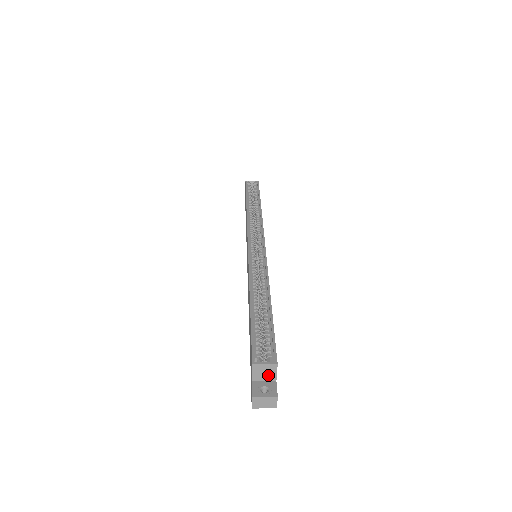
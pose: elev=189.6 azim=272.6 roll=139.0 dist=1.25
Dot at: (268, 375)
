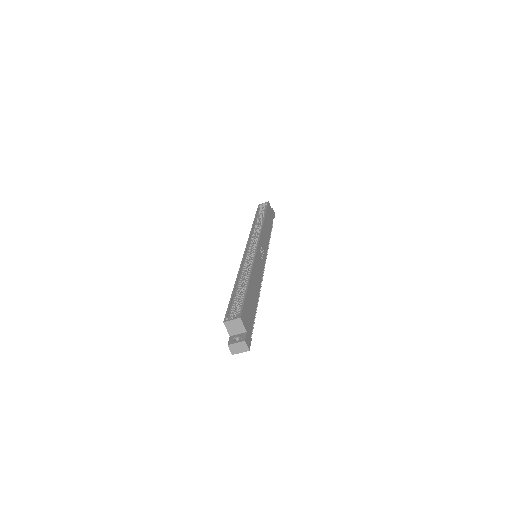
Dot at: (238, 328)
